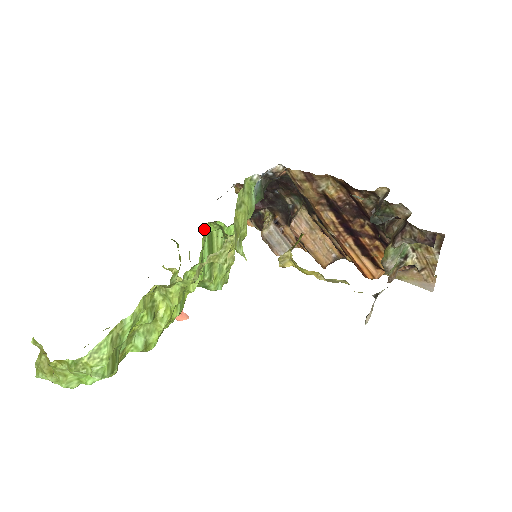
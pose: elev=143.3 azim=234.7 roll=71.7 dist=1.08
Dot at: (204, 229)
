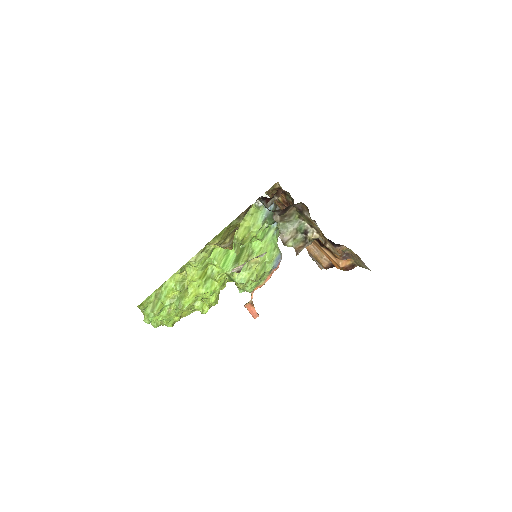
Dot at: occluded
